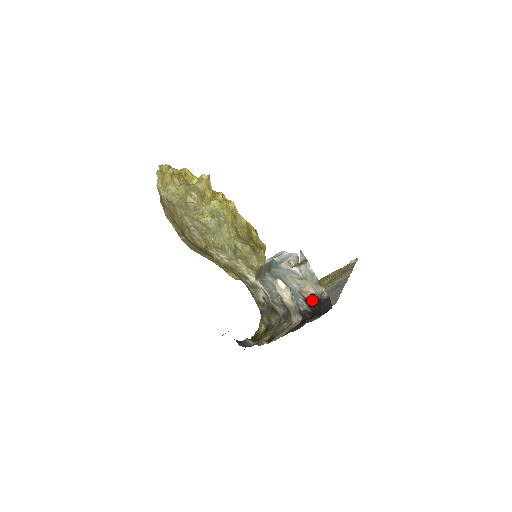
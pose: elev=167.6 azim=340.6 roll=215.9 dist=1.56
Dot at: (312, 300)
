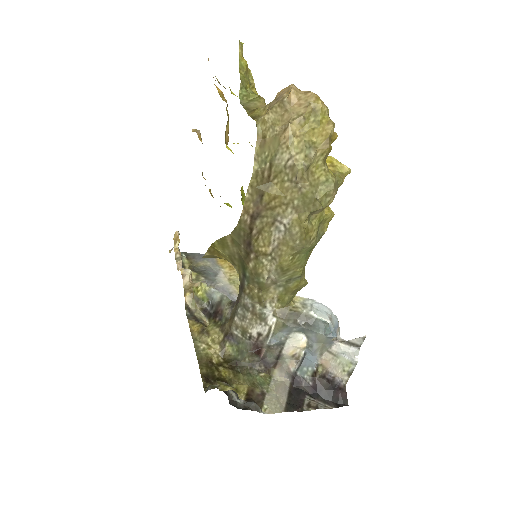
Dot at: (322, 376)
